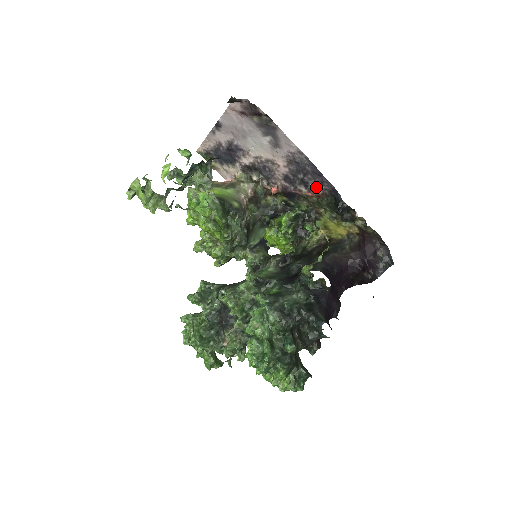
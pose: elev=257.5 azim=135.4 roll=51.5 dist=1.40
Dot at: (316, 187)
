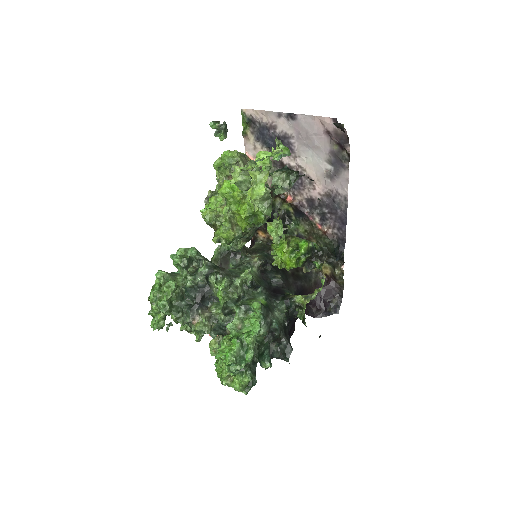
Dot at: (330, 227)
